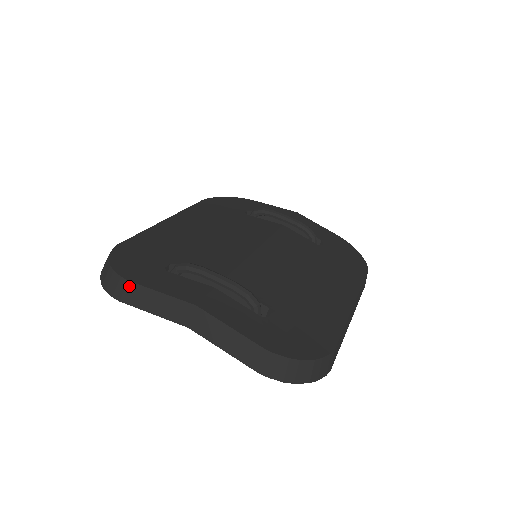
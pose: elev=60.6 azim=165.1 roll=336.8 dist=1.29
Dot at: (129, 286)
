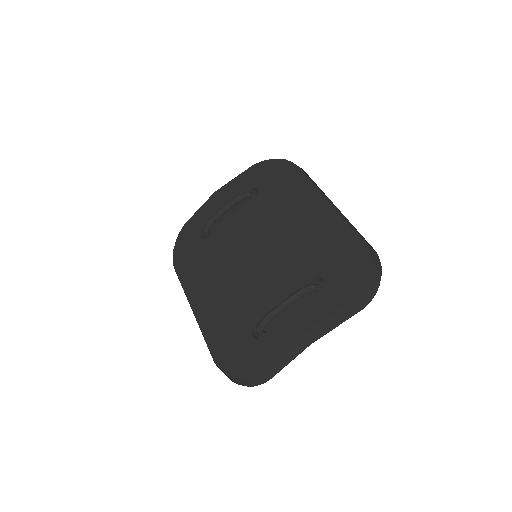
Dot at: (264, 372)
